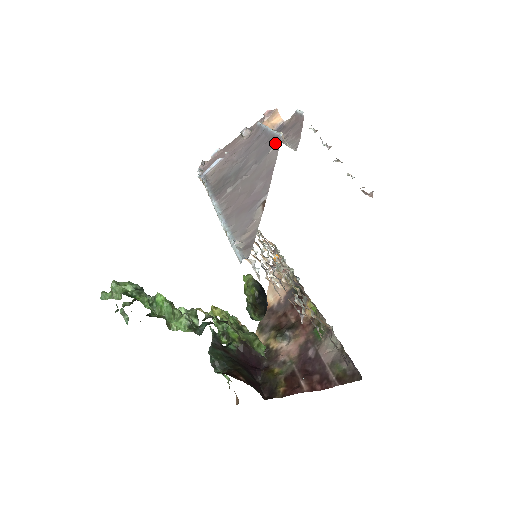
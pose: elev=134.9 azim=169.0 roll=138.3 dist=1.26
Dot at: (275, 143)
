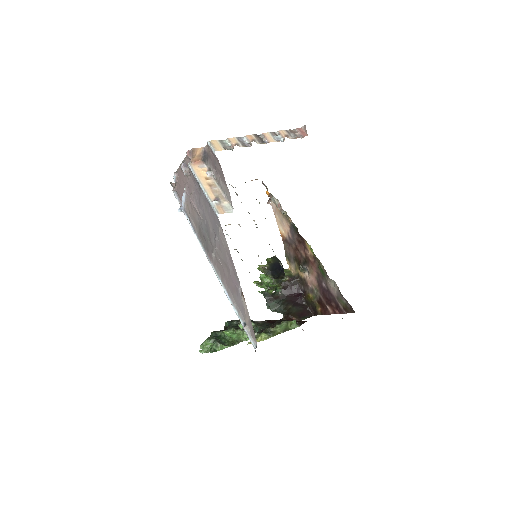
Dot at: (217, 221)
